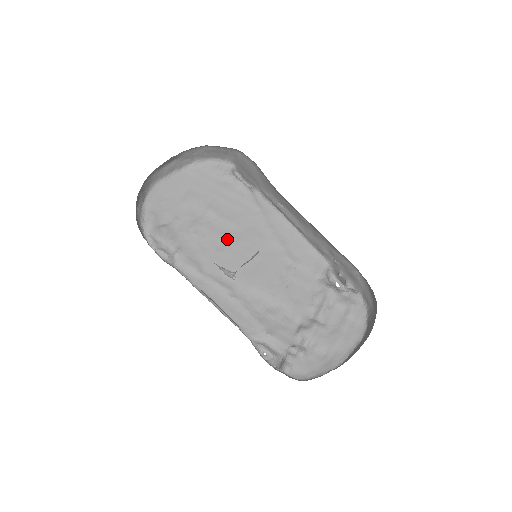
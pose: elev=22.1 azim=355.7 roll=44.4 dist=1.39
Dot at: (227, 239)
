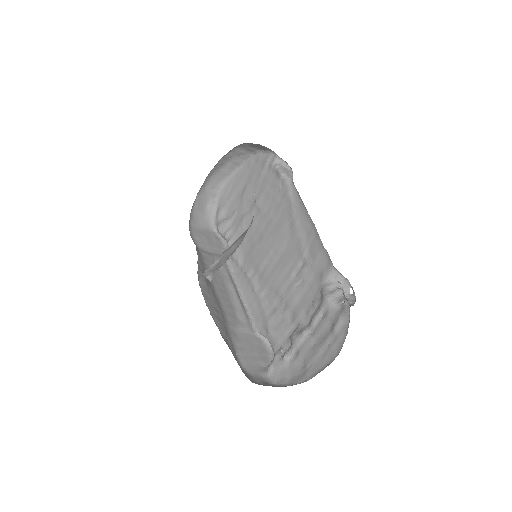
Dot at: (262, 233)
